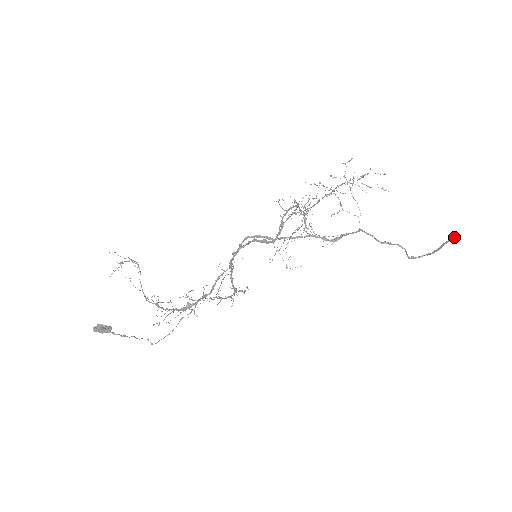
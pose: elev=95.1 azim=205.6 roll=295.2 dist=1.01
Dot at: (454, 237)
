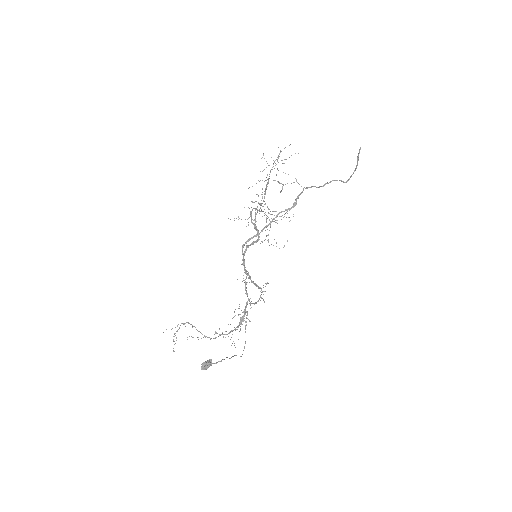
Dot at: (360, 149)
